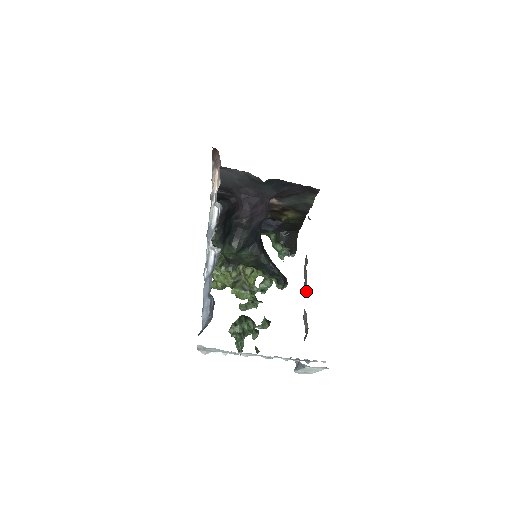
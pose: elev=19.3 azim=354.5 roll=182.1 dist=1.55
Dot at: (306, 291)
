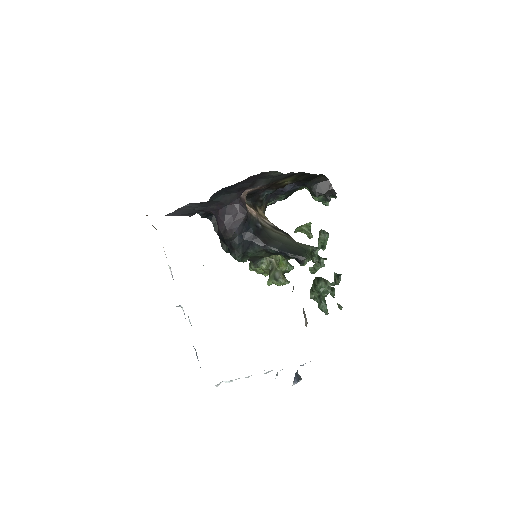
Dot at: occluded
